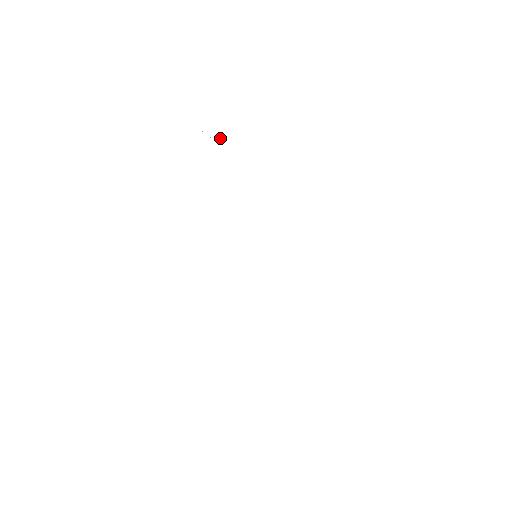
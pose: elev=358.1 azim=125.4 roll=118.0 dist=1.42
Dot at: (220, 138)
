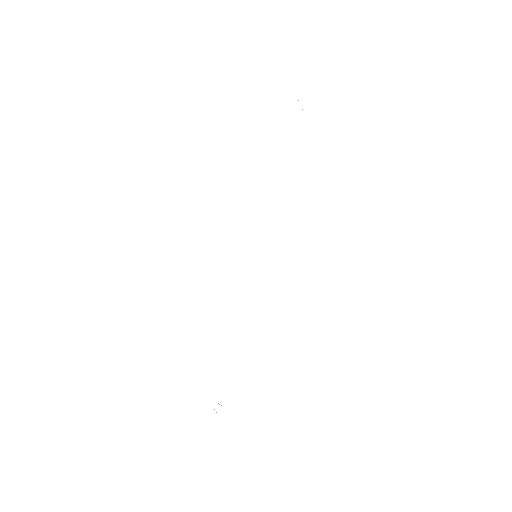
Dot at: occluded
